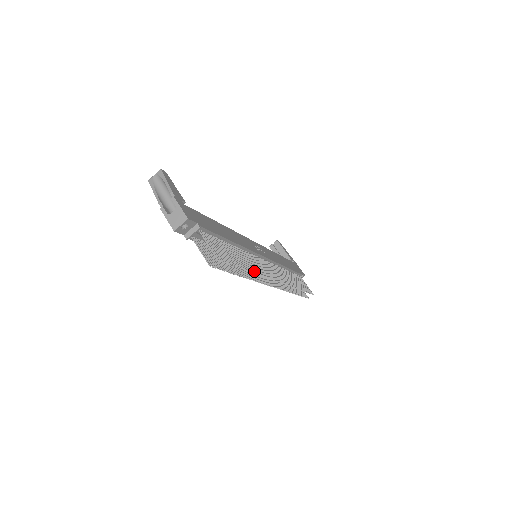
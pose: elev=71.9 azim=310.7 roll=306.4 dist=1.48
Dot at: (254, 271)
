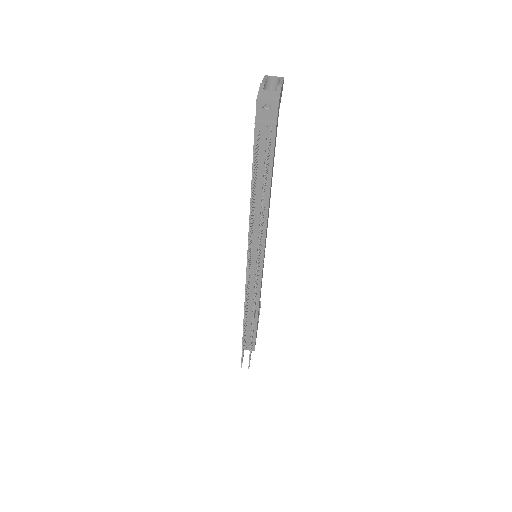
Dot at: occluded
